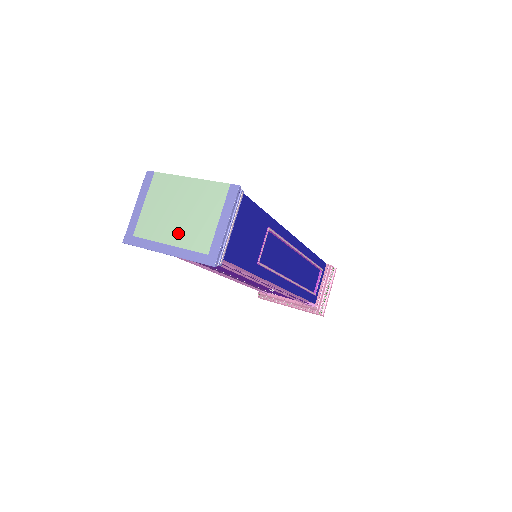
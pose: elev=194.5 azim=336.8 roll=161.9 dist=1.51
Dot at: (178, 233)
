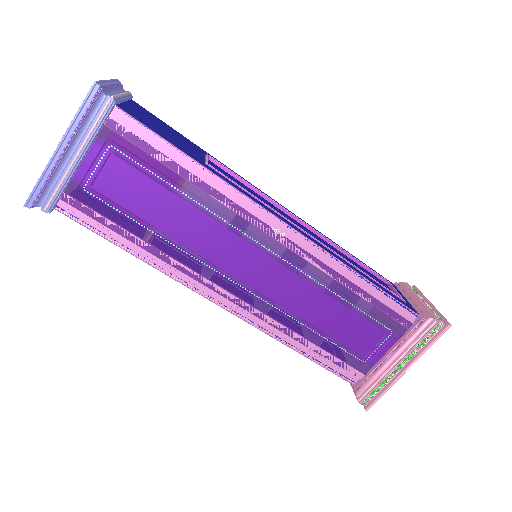
Dot at: occluded
